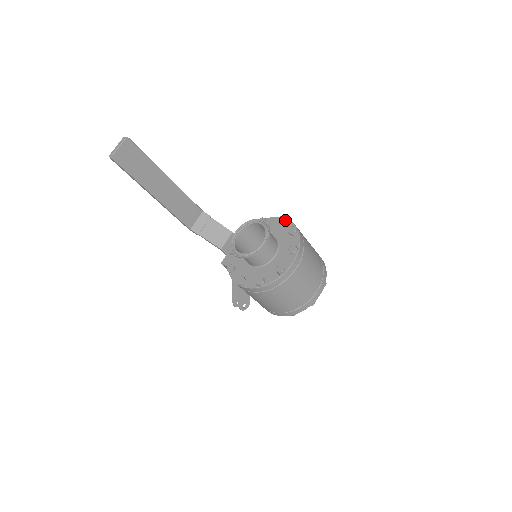
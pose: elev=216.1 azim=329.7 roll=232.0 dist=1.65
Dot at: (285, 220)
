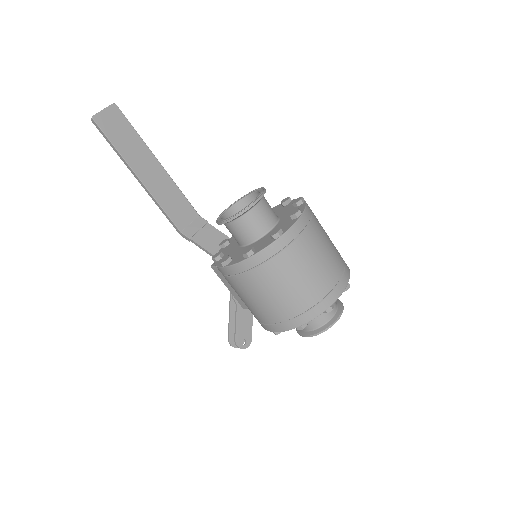
Dot at: (291, 200)
